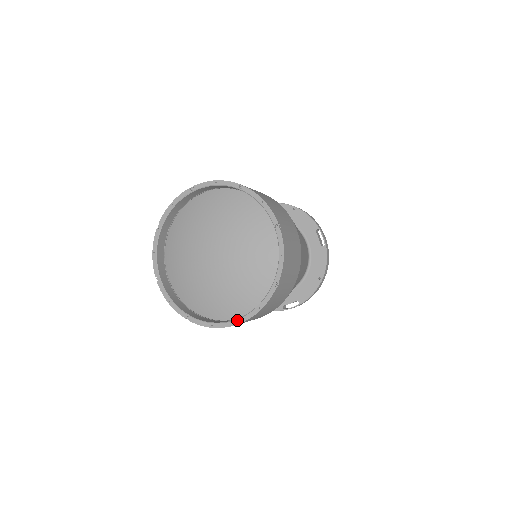
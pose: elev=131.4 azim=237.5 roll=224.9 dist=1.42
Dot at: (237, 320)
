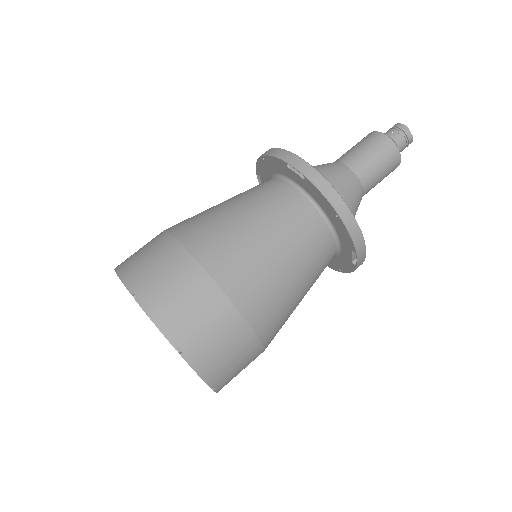
Dot at: occluded
